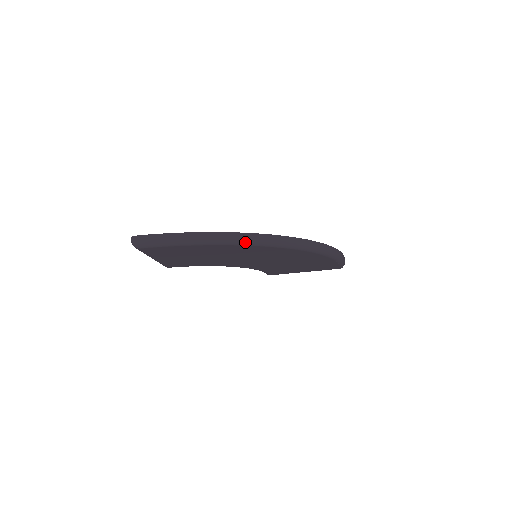
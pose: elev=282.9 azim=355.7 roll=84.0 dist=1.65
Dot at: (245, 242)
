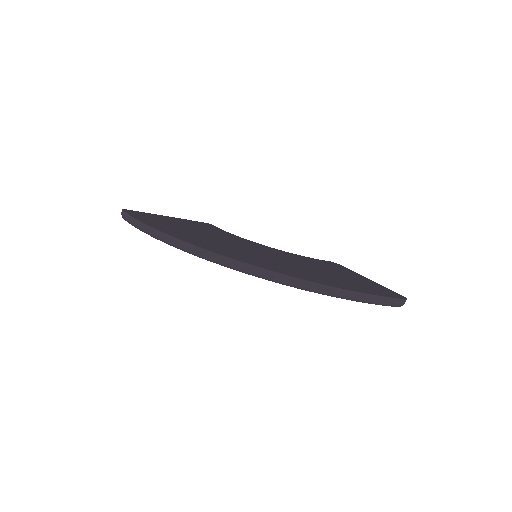
Dot at: (182, 249)
